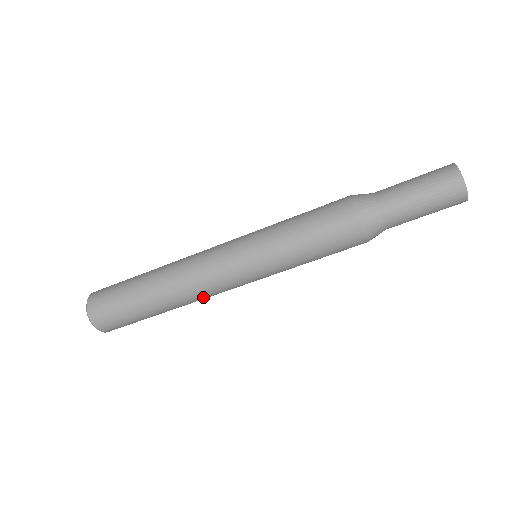
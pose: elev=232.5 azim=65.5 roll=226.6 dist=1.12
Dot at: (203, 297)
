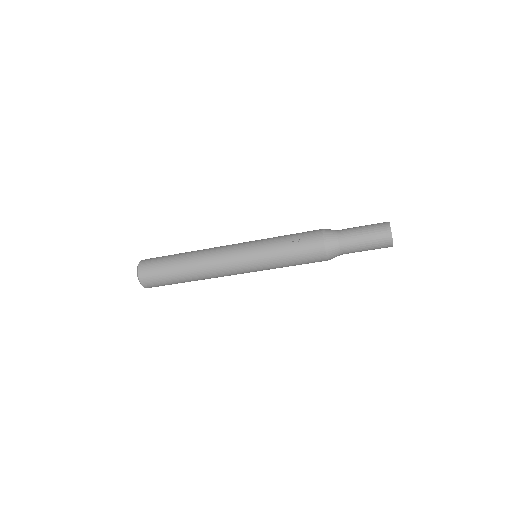
Dot at: occluded
